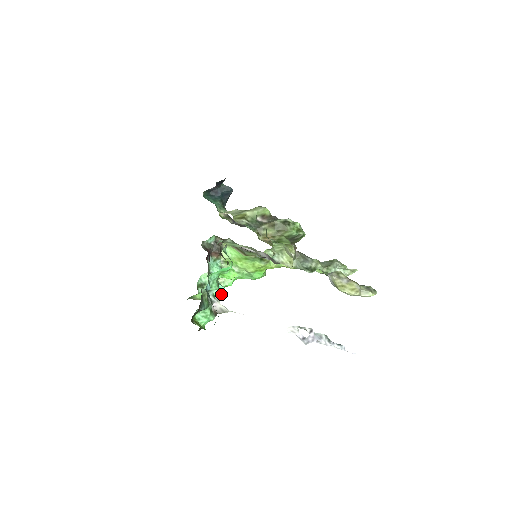
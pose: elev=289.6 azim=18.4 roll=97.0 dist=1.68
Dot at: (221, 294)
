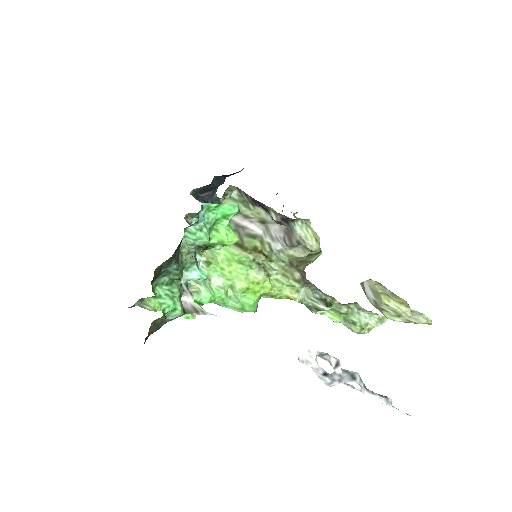
Dot at: occluded
